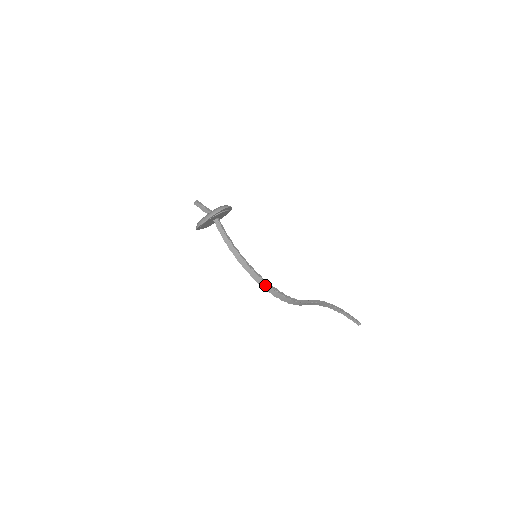
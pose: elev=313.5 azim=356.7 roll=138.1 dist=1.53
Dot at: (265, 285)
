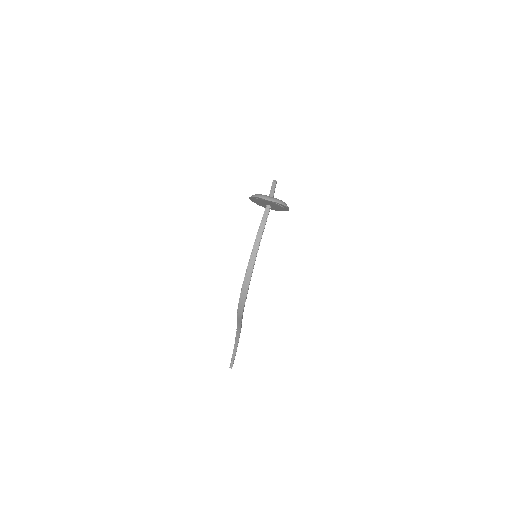
Dot at: (247, 282)
